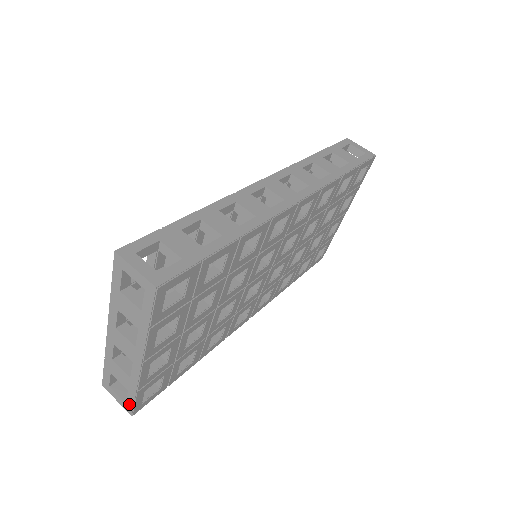
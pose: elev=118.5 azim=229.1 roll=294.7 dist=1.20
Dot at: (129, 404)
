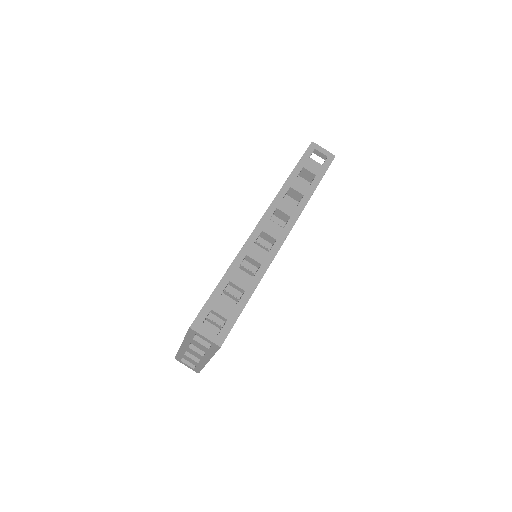
Dot at: (196, 370)
